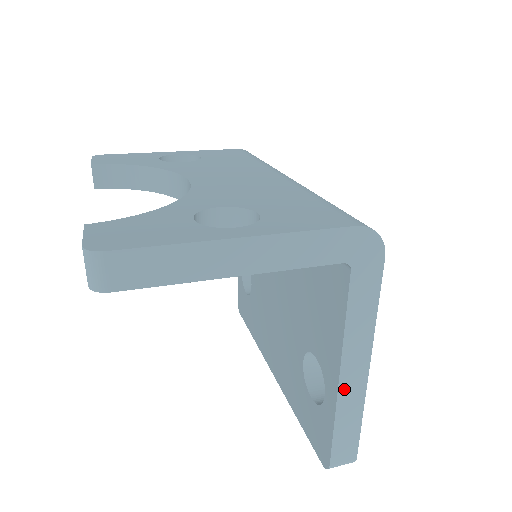
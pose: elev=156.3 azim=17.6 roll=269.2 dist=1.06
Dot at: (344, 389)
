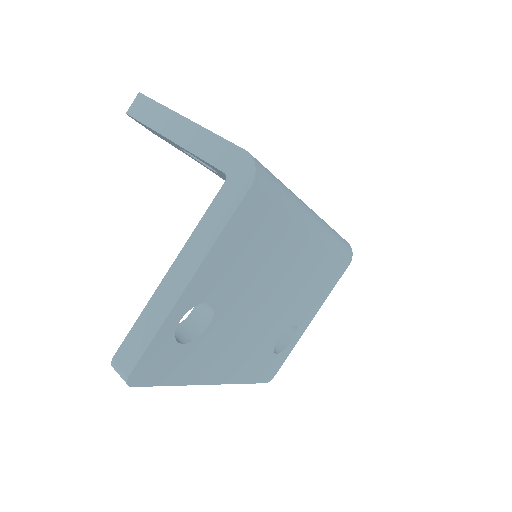
Dot at: (165, 285)
